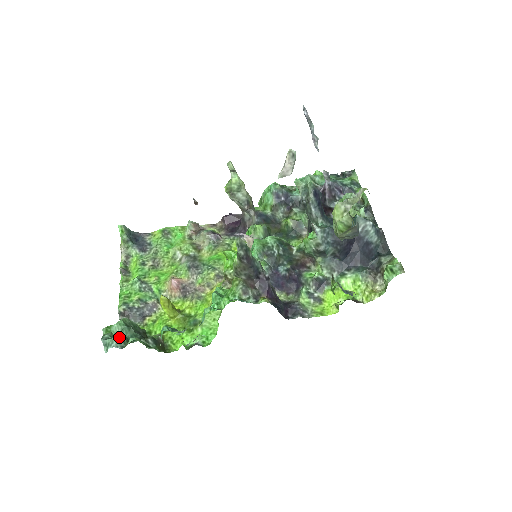
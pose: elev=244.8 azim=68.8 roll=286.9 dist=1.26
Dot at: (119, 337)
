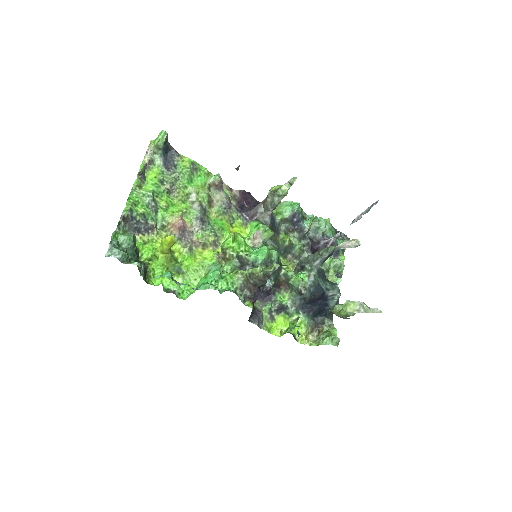
Dot at: occluded
